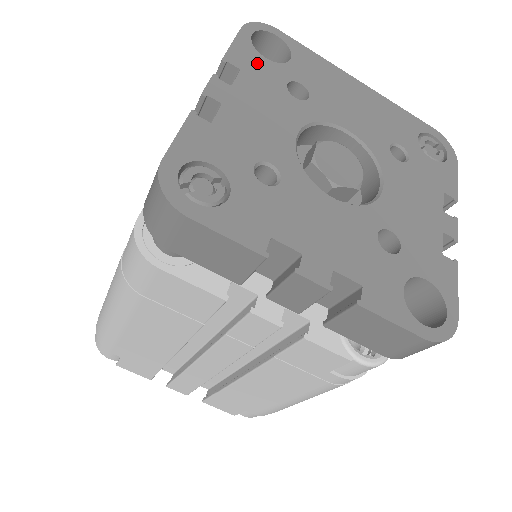
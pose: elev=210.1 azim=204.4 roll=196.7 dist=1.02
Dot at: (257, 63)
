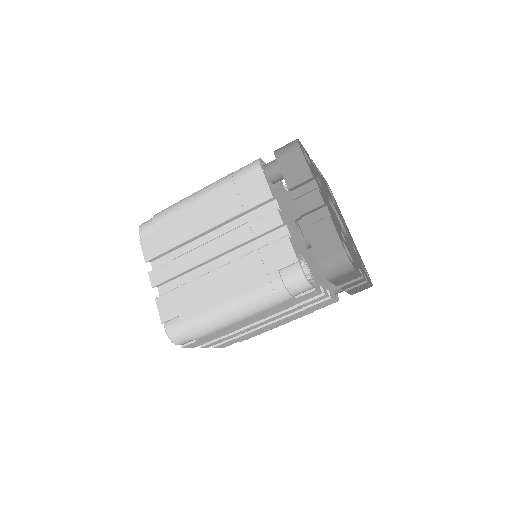
Dot at: occluded
